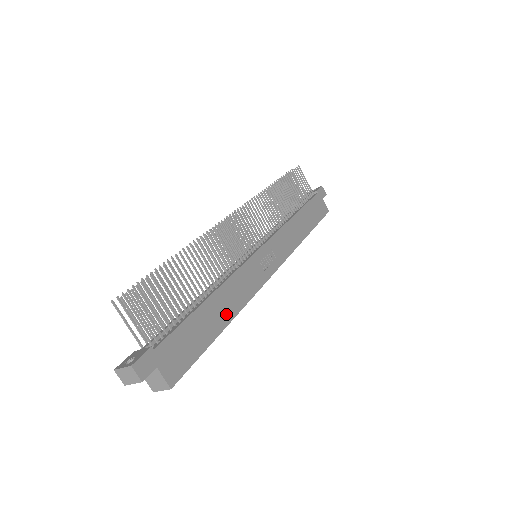
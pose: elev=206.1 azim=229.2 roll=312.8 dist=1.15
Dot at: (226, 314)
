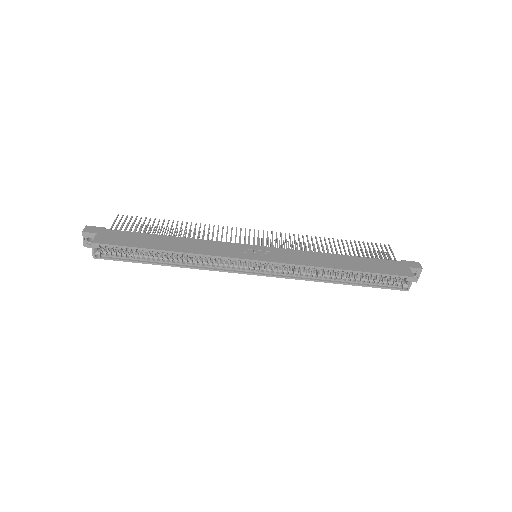
Dot at: (174, 247)
